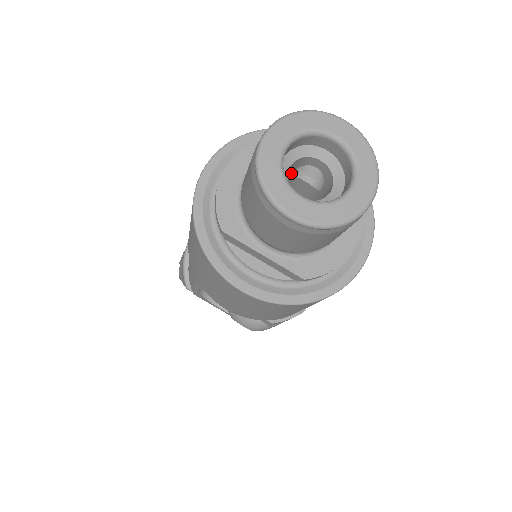
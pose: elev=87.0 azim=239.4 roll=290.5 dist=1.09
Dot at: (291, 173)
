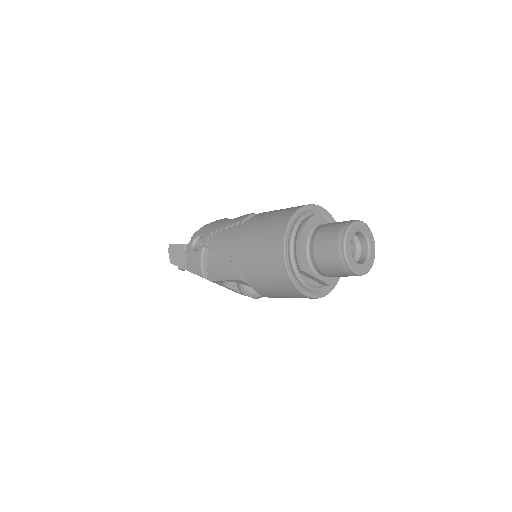
Dot at: occluded
